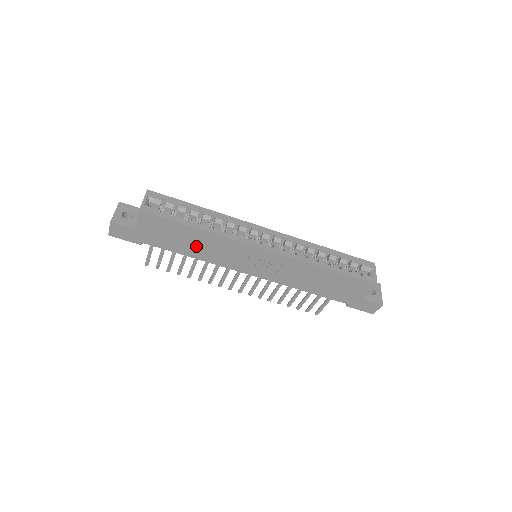
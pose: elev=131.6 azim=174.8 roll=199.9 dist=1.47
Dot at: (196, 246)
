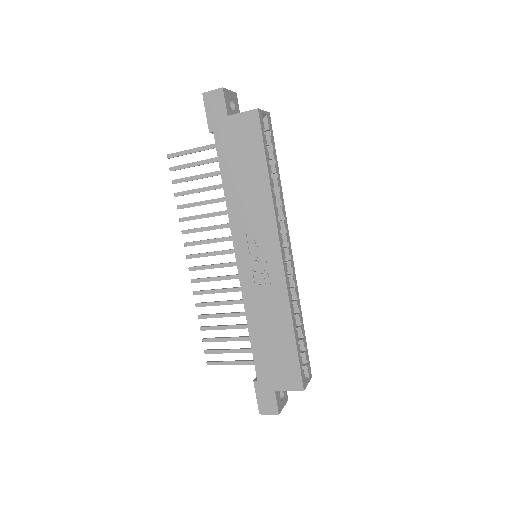
Dot at: (243, 187)
